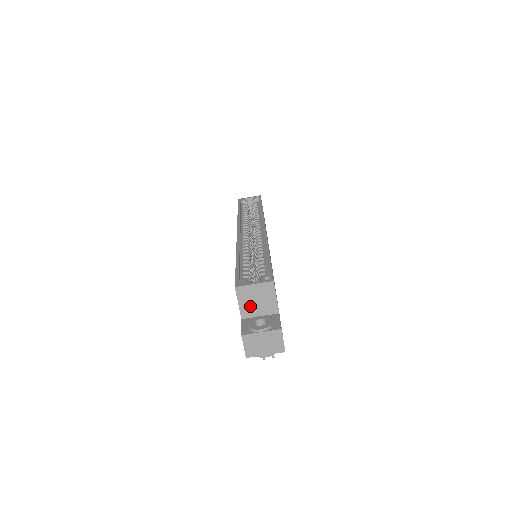
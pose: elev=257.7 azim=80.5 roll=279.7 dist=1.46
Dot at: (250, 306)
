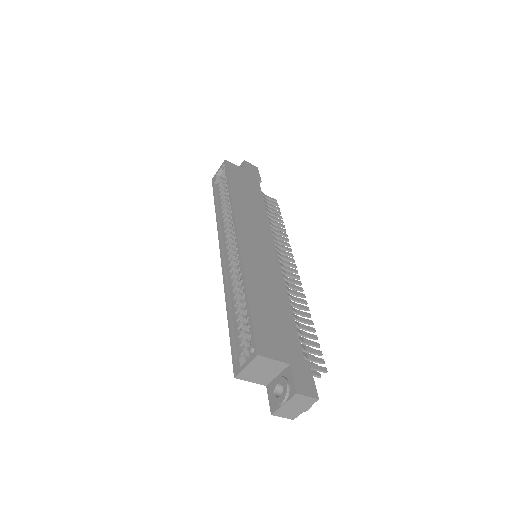
Dot at: (261, 377)
